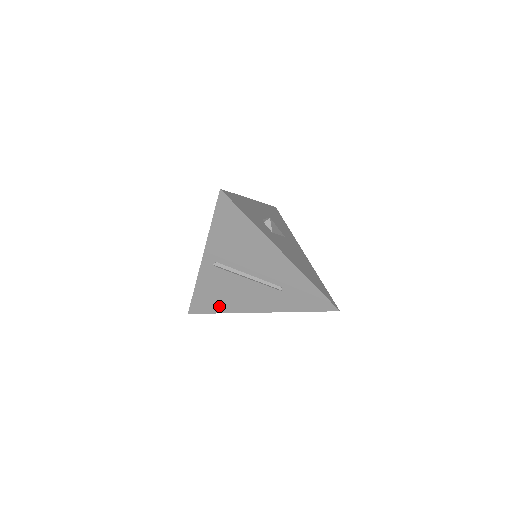
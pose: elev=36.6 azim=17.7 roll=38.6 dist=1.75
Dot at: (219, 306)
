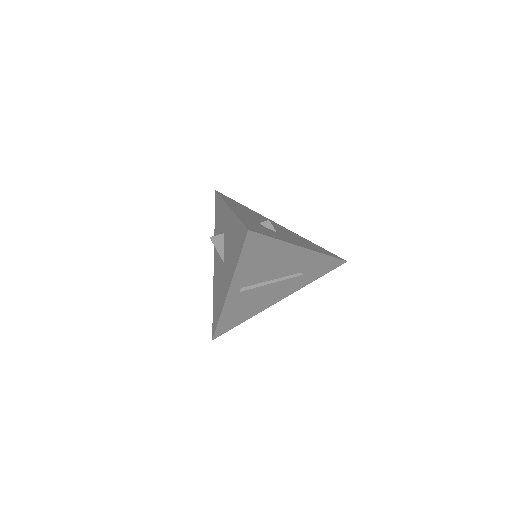
Dot at: (243, 317)
